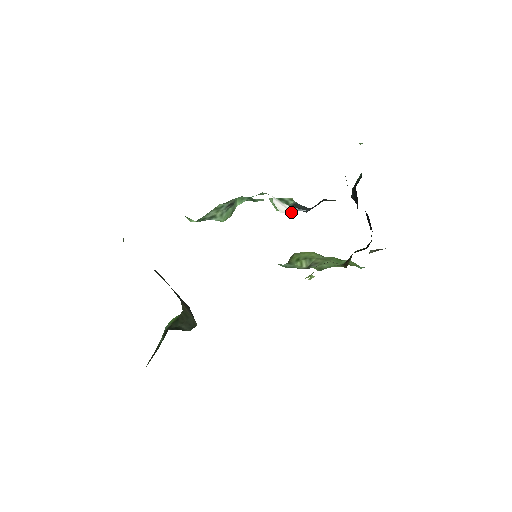
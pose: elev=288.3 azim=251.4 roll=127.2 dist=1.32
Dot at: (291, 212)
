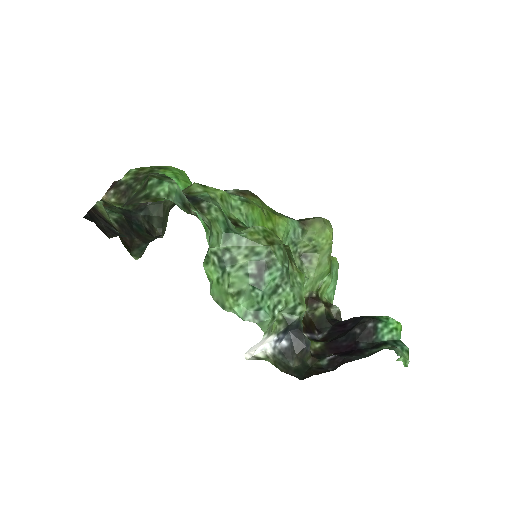
Dot at: (259, 349)
